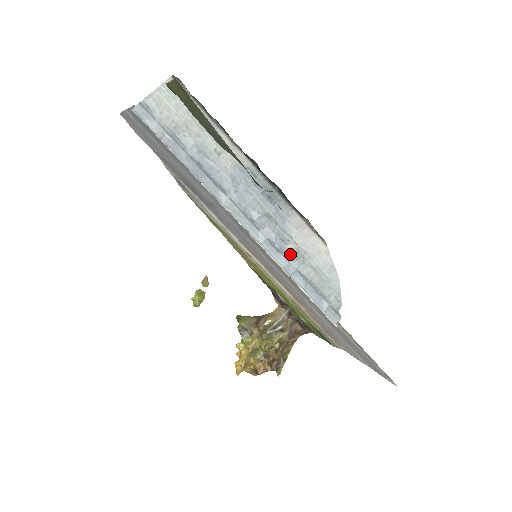
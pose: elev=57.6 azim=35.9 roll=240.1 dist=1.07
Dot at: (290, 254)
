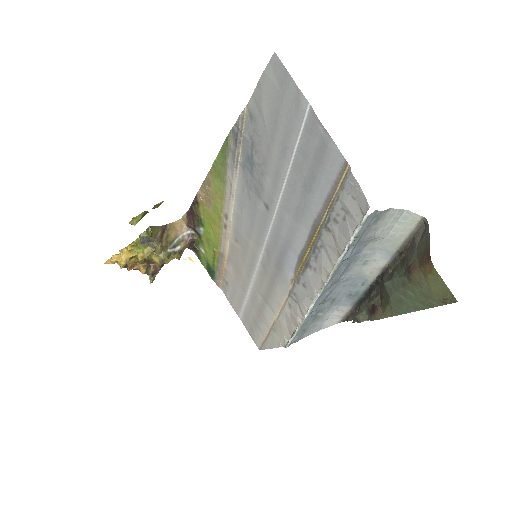
Dot at: (314, 317)
